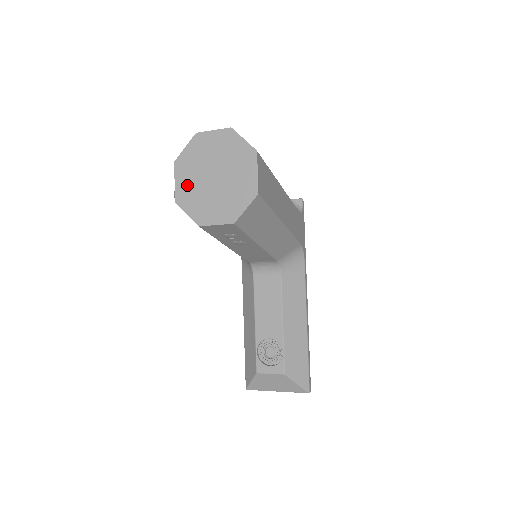
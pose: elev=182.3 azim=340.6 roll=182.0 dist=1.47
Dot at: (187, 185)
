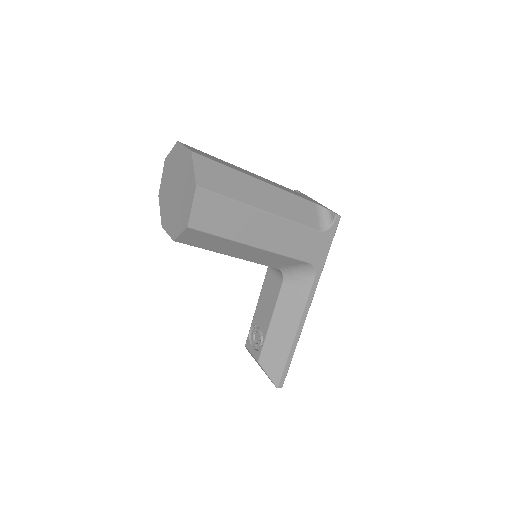
Dot at: (165, 186)
